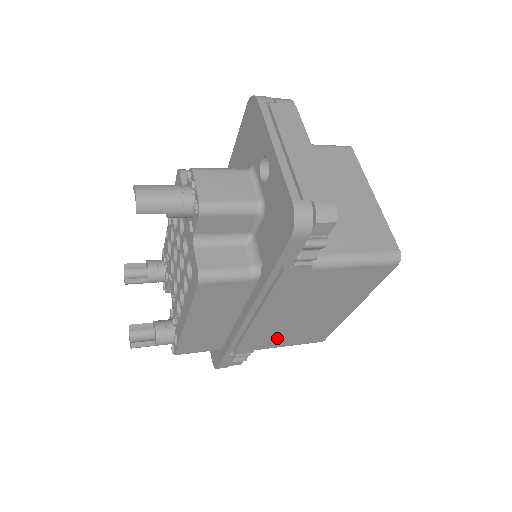
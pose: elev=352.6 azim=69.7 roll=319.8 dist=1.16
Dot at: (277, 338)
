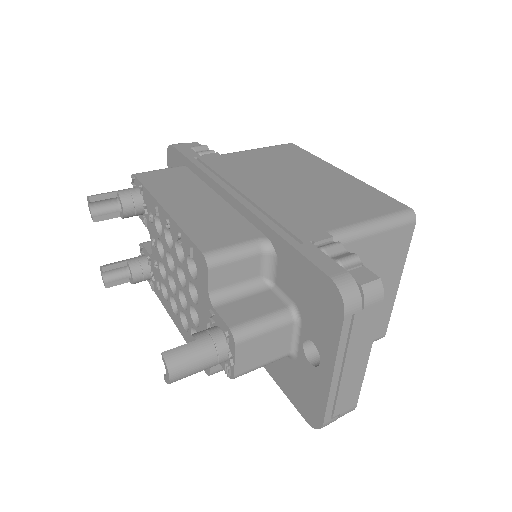
Dot at: occluded
